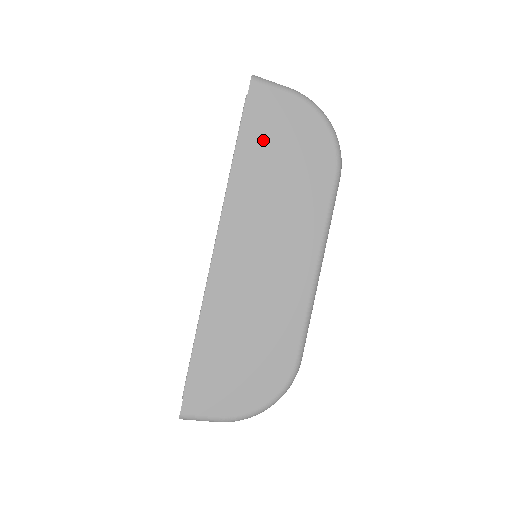
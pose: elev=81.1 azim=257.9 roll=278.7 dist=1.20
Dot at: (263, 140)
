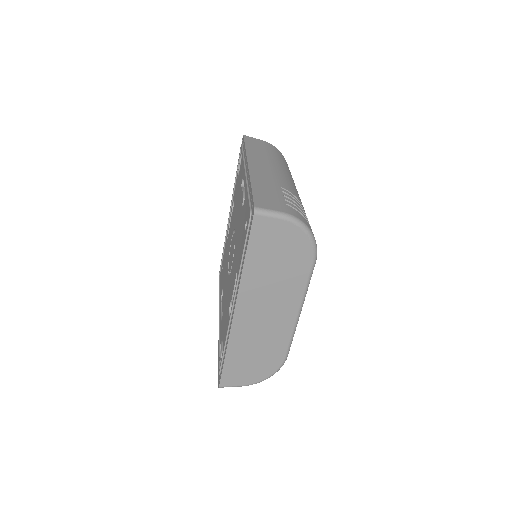
Dot at: (263, 250)
